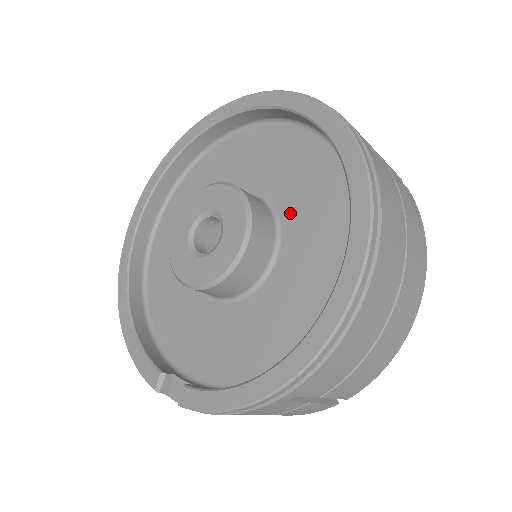
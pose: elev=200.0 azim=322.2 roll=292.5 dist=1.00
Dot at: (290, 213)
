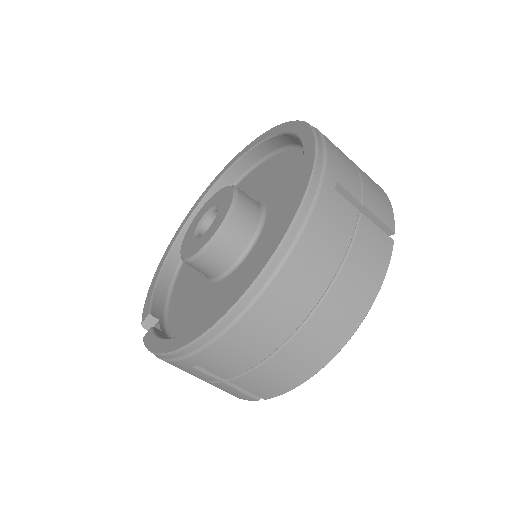
Dot at: (269, 226)
